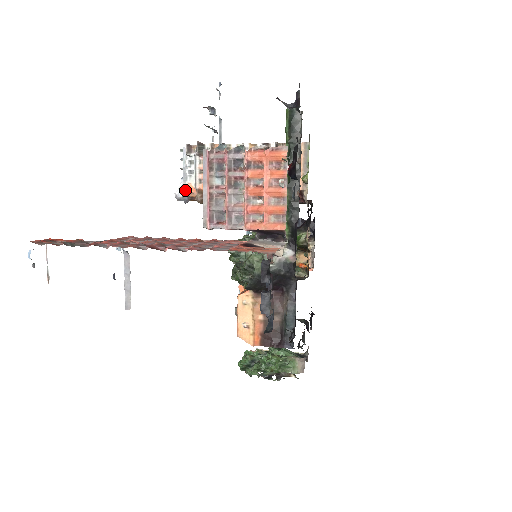
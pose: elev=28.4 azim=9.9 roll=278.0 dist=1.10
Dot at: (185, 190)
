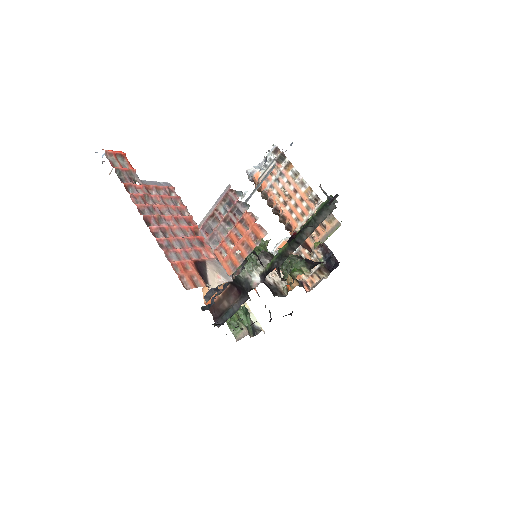
Dot at: (253, 174)
